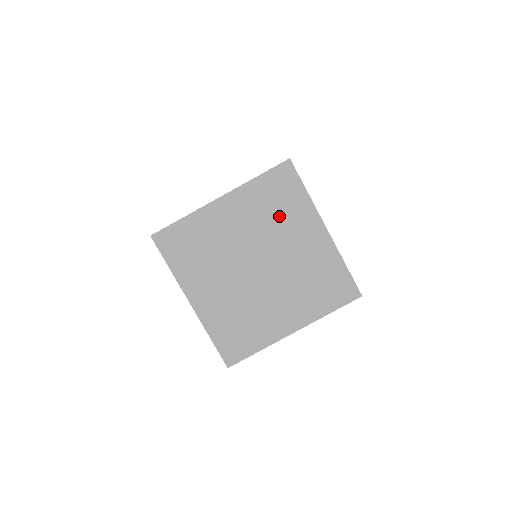
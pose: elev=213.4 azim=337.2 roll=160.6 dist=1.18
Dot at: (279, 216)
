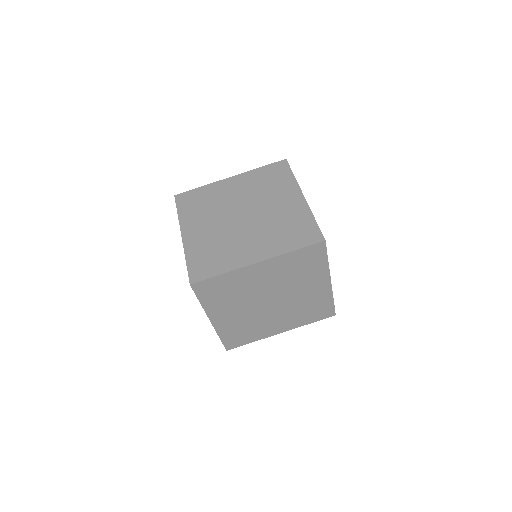
Dot at: (269, 188)
